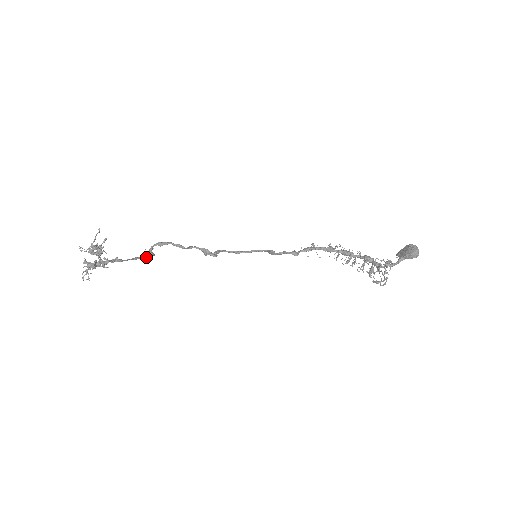
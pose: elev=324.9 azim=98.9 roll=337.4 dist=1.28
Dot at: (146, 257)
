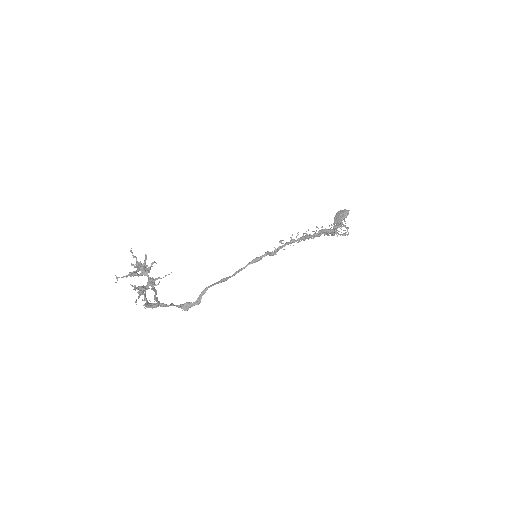
Dot at: (158, 302)
